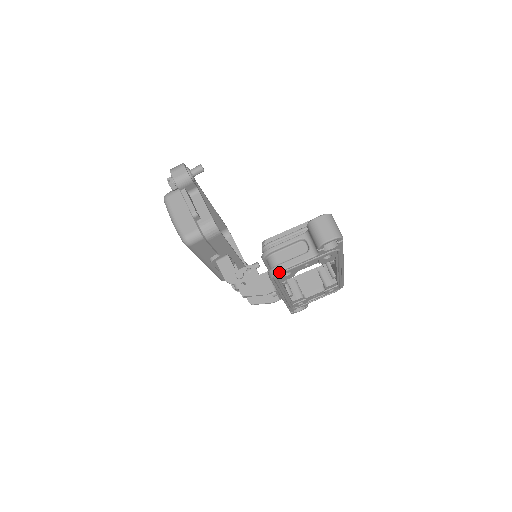
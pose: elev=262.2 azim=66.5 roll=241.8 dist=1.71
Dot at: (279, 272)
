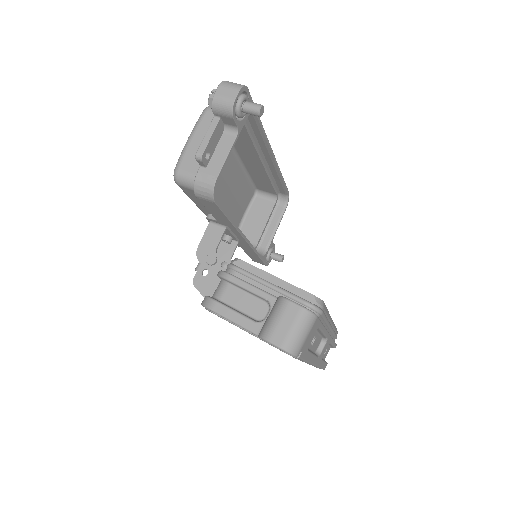
Dot at: (209, 309)
